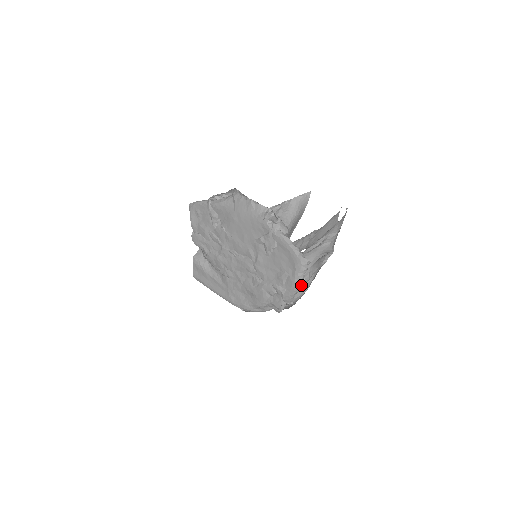
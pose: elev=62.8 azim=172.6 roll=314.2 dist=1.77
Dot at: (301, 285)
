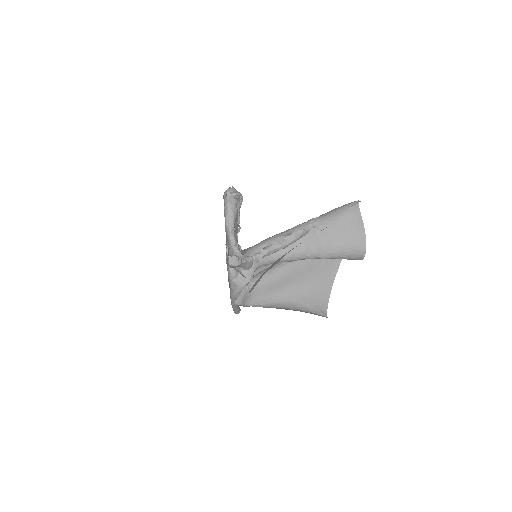
Dot at: (265, 249)
